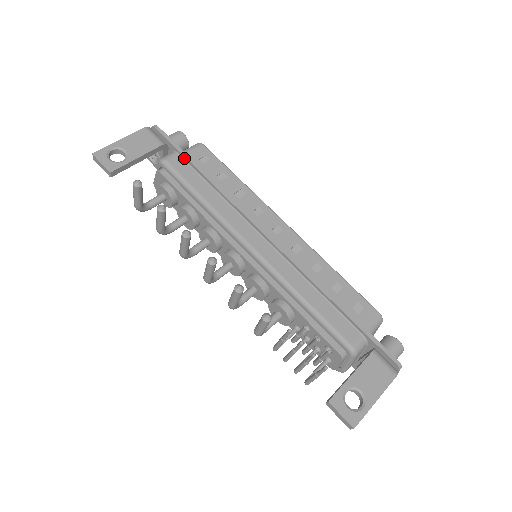
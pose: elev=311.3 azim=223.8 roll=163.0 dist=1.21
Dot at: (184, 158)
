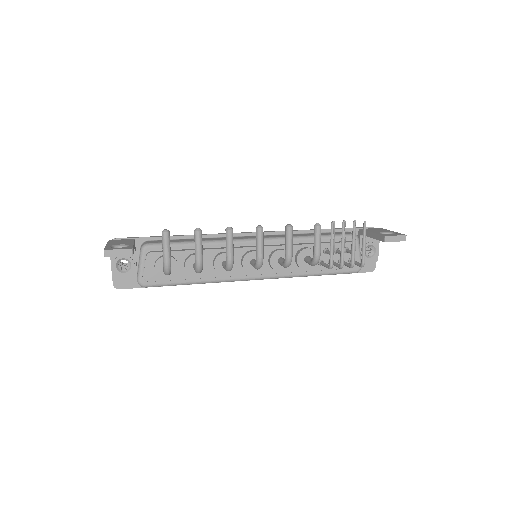
Dot at: (156, 239)
